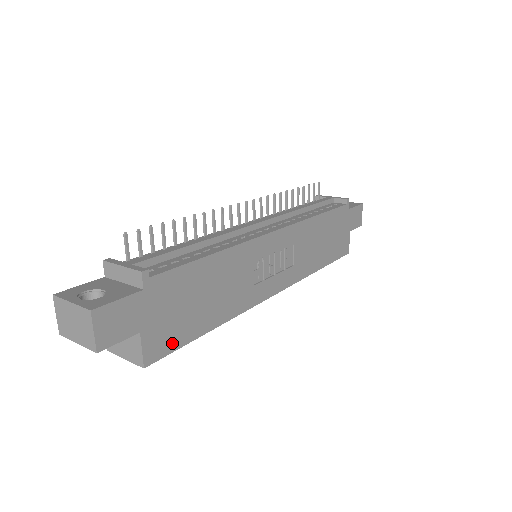
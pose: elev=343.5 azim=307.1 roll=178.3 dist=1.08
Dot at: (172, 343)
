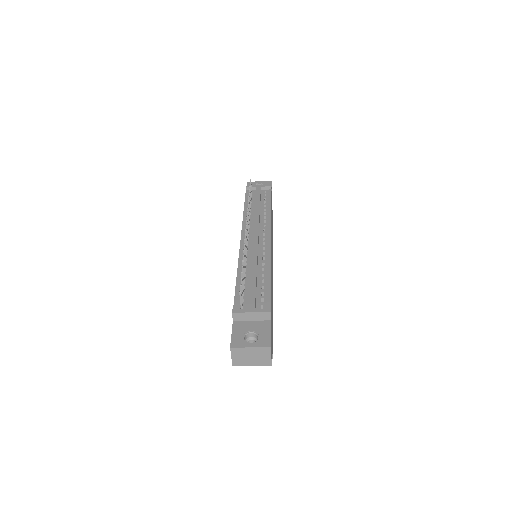
Dot at: (272, 338)
